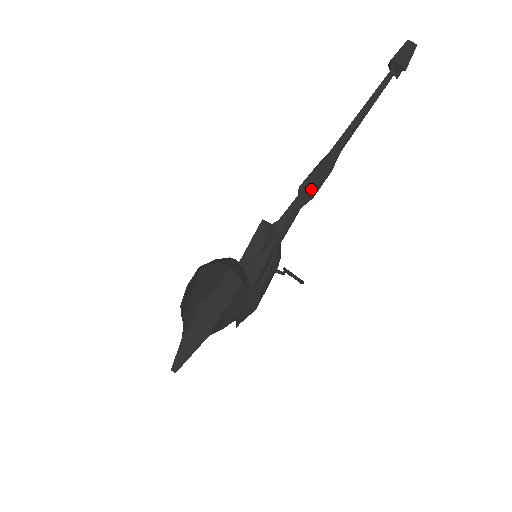
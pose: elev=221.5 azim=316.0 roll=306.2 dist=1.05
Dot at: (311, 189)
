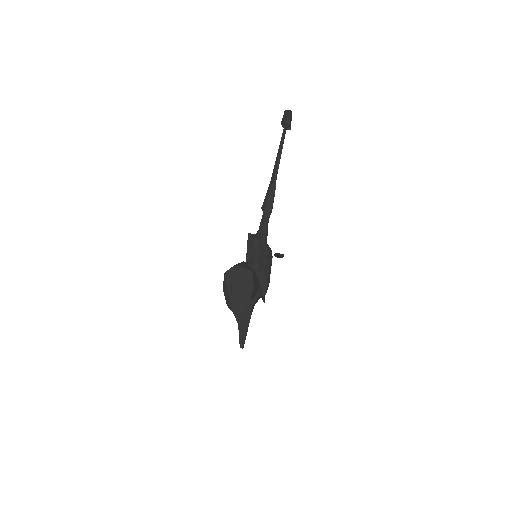
Dot at: (268, 206)
